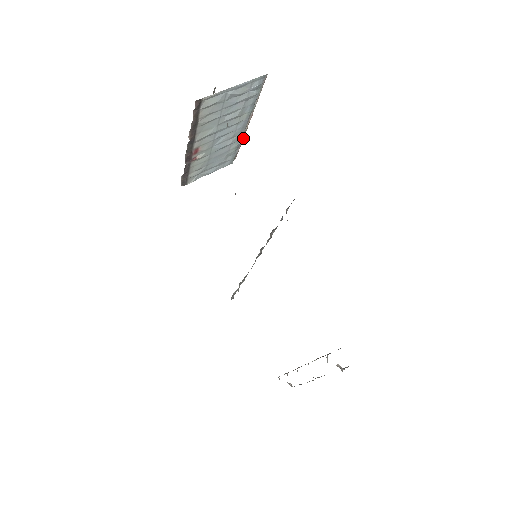
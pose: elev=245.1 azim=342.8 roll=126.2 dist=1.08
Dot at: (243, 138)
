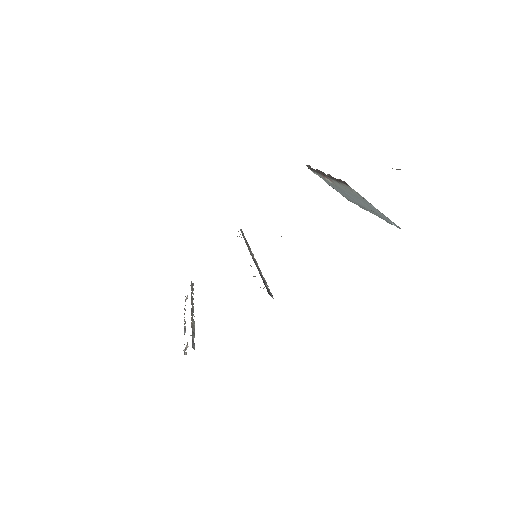
Dot at: occluded
